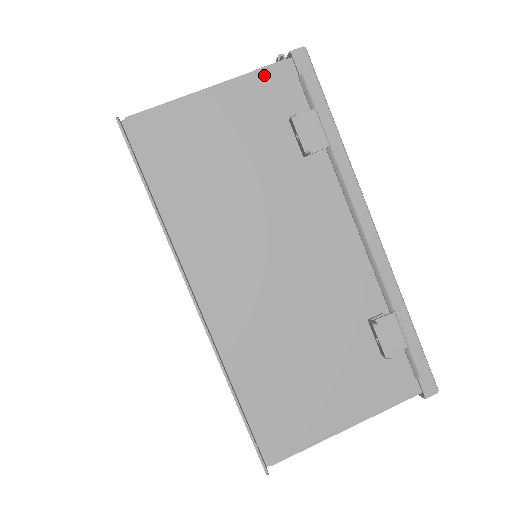
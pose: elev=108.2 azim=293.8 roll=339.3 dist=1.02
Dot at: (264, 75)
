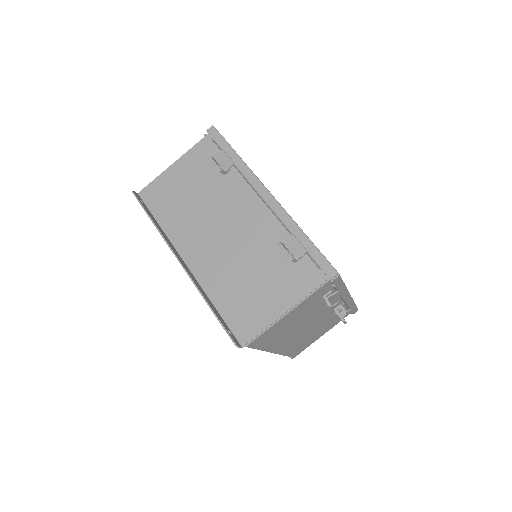
Dot at: (197, 146)
